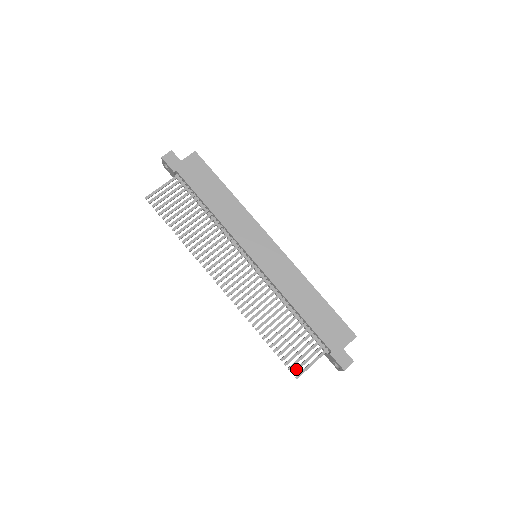
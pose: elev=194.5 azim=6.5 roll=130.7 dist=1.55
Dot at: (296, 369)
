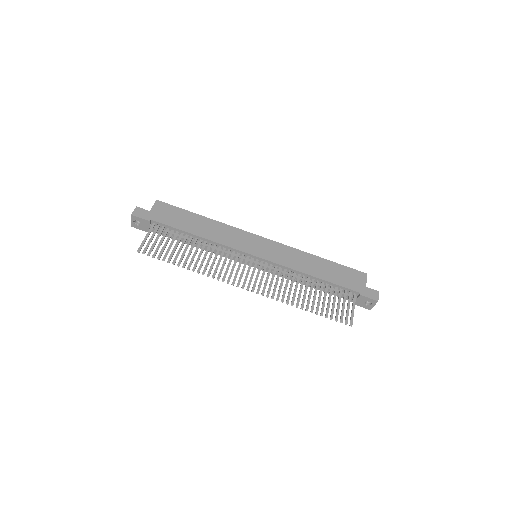
Dot at: (346, 319)
